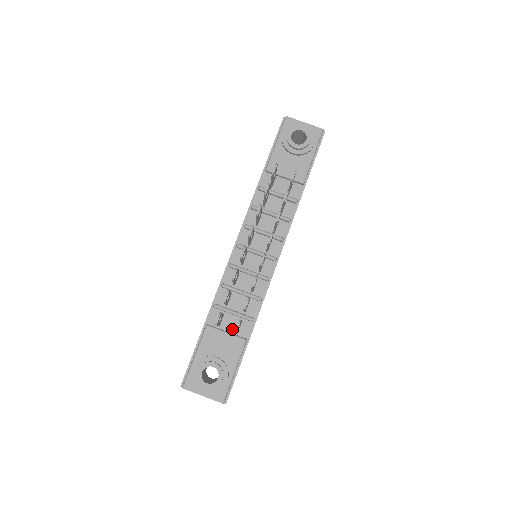
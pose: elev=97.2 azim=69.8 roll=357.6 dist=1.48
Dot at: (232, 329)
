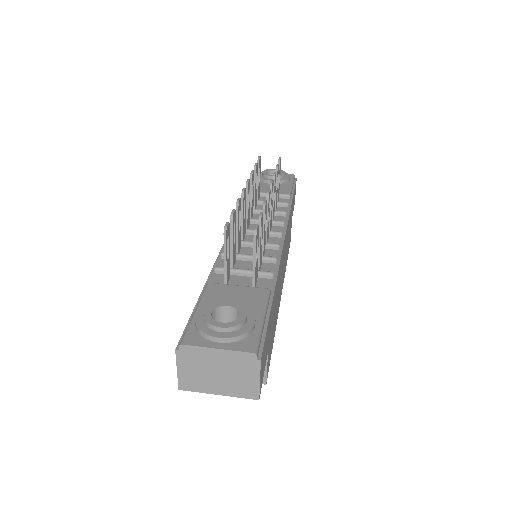
Dot at: occluded
